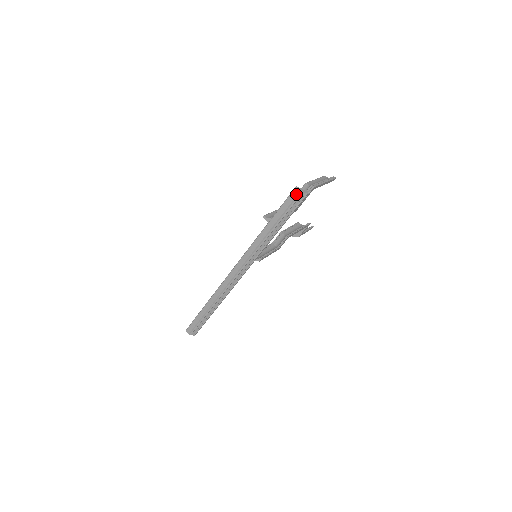
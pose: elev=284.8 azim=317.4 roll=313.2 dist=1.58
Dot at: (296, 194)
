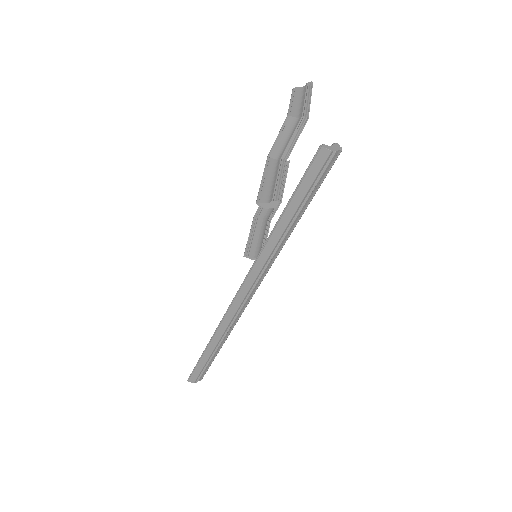
Dot at: (324, 159)
